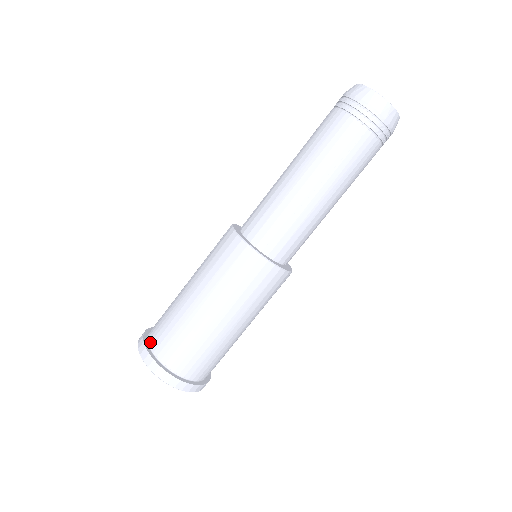
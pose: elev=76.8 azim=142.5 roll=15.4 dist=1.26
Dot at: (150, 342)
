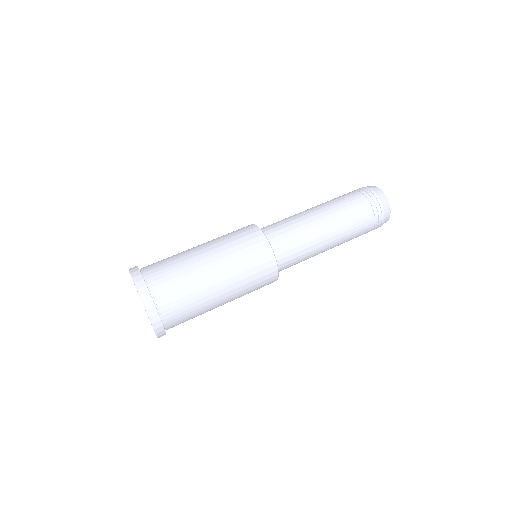
Dot at: (144, 270)
